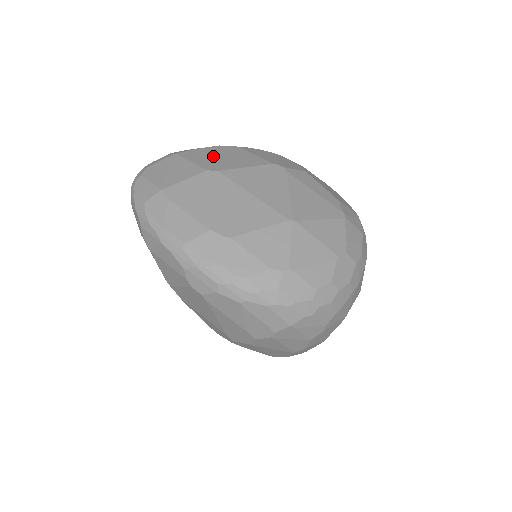
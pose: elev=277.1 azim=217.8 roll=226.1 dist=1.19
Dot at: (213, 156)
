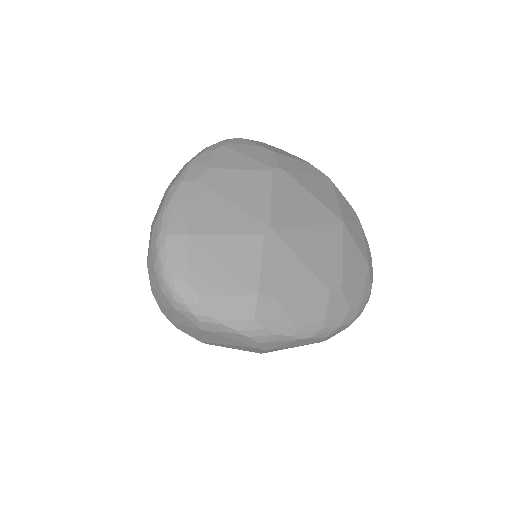
Dot at: (227, 206)
